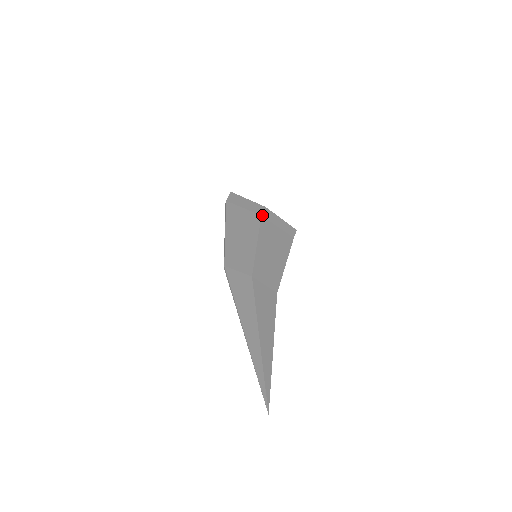
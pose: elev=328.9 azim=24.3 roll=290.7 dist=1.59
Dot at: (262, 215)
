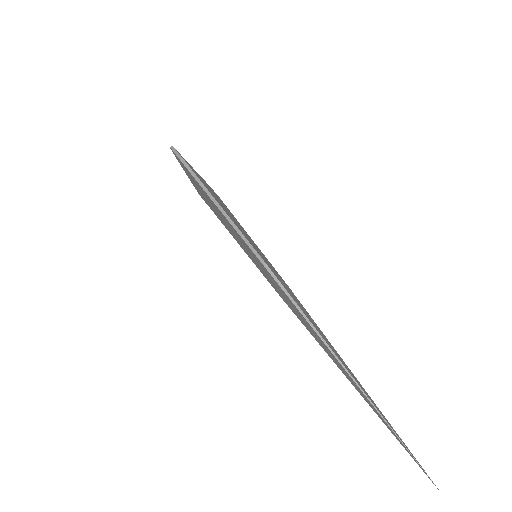
Dot at: occluded
